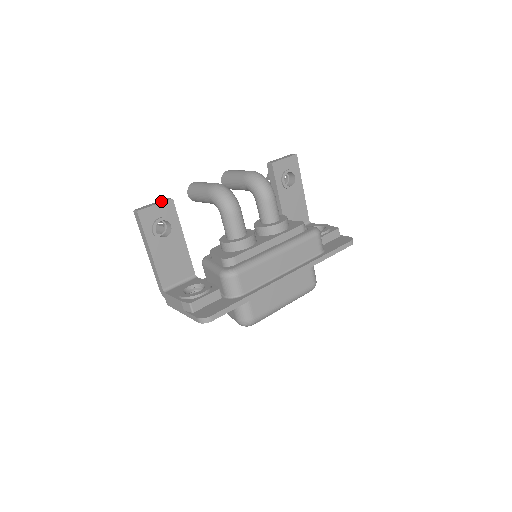
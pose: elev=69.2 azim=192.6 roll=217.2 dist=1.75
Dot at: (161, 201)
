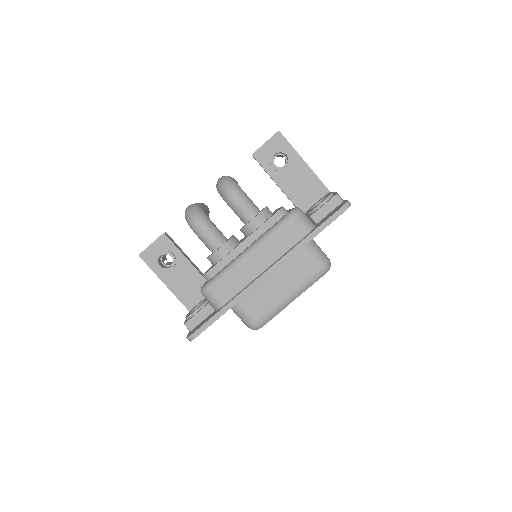
Dot at: (157, 238)
